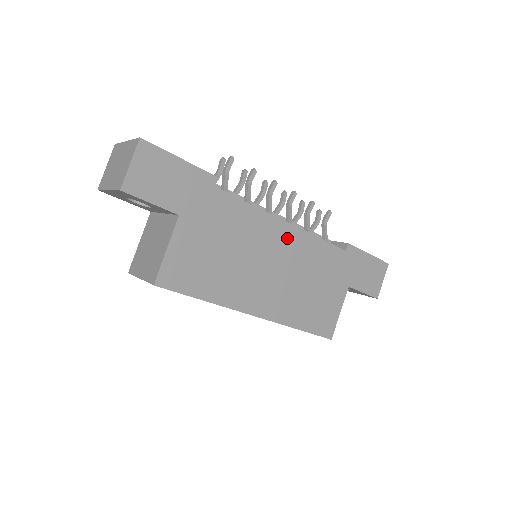
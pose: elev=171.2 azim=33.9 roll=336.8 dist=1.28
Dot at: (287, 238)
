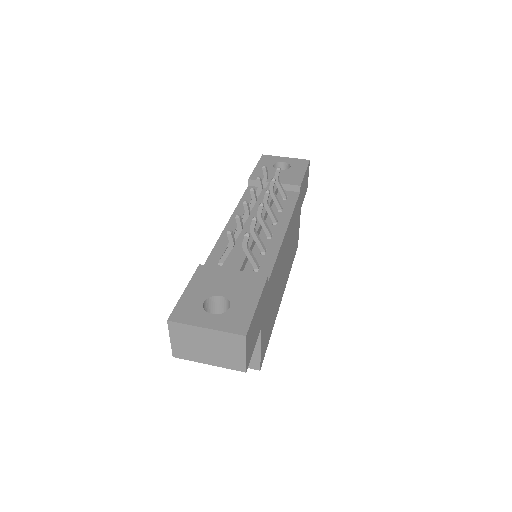
Dot at: (286, 239)
